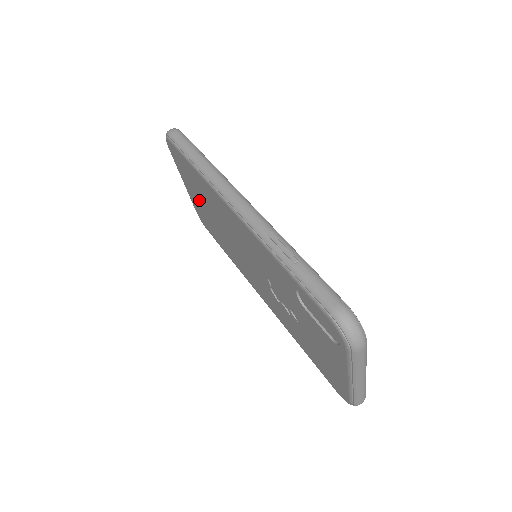
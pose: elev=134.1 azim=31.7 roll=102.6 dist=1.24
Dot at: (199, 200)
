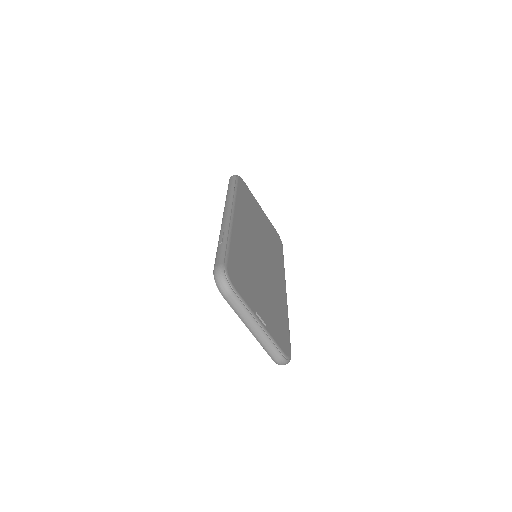
Dot at: occluded
